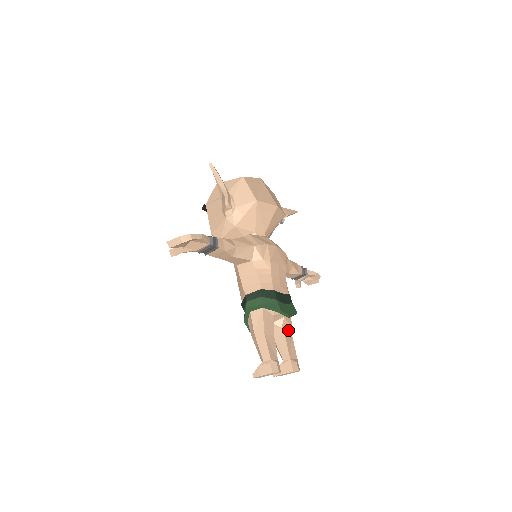
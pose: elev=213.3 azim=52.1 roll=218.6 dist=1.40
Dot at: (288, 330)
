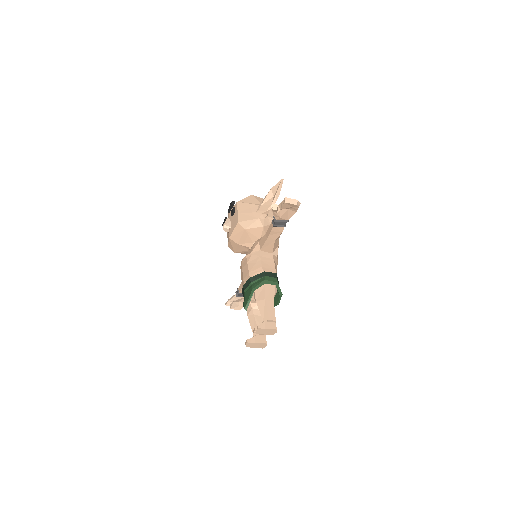
Dot at: occluded
